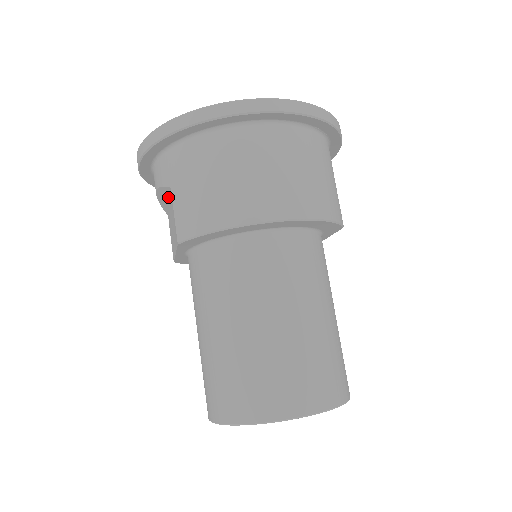
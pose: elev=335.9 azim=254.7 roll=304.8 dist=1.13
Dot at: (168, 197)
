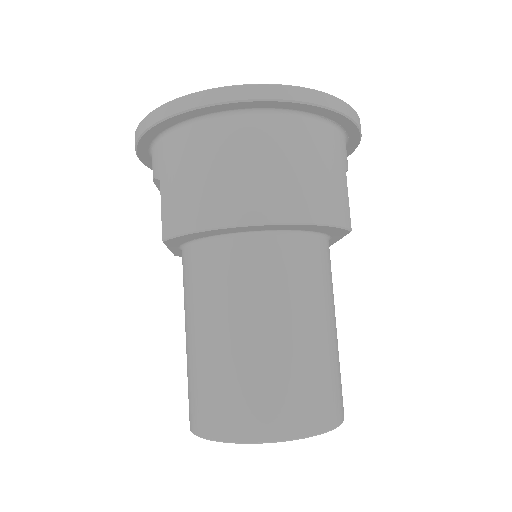
Dot at: occluded
